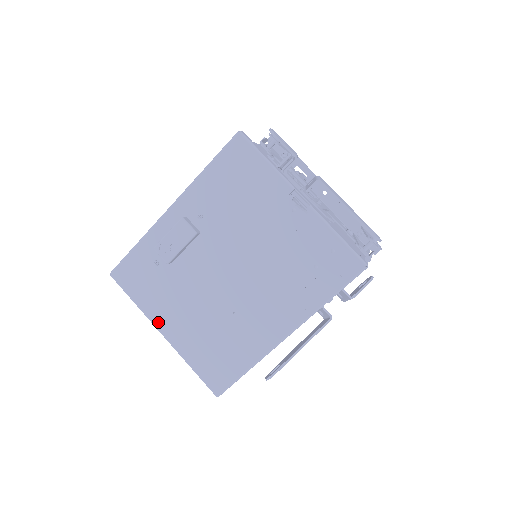
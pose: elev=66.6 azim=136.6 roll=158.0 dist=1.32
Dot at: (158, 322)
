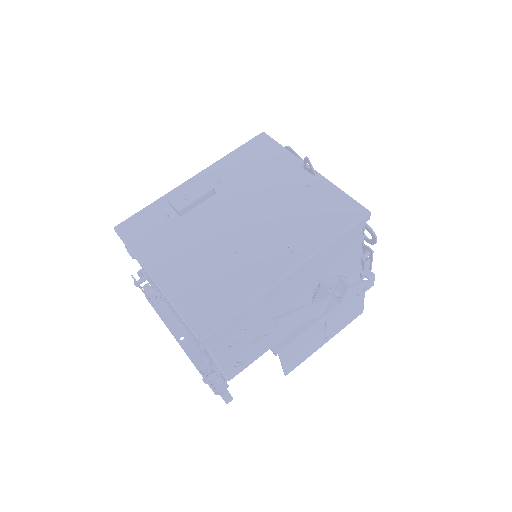
Dot at: (151, 266)
